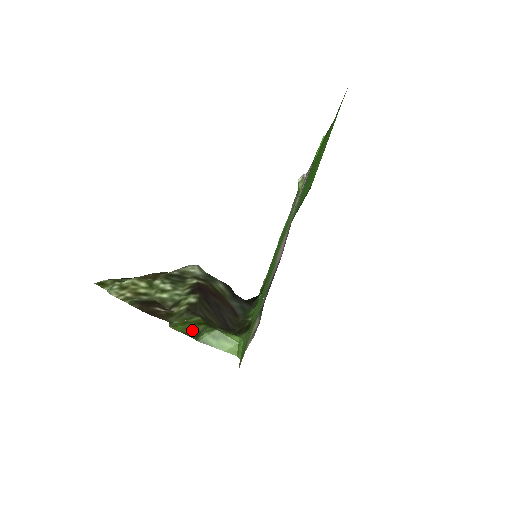
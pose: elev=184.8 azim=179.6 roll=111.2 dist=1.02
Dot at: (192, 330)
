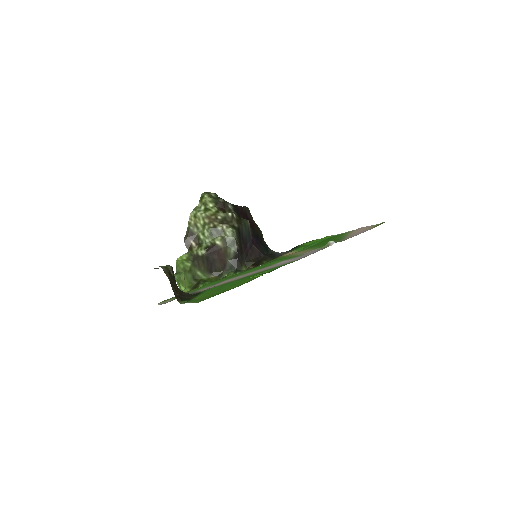
Dot at: (179, 269)
